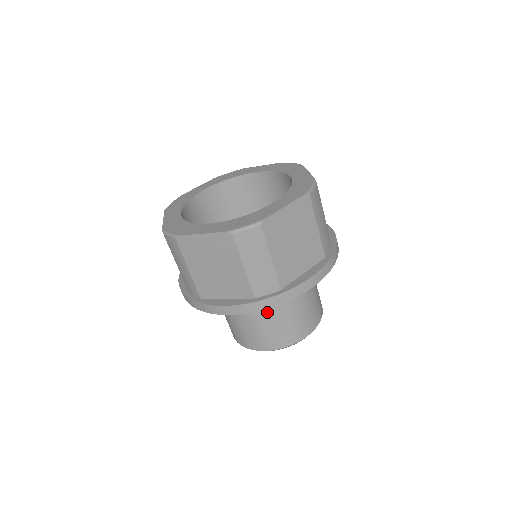
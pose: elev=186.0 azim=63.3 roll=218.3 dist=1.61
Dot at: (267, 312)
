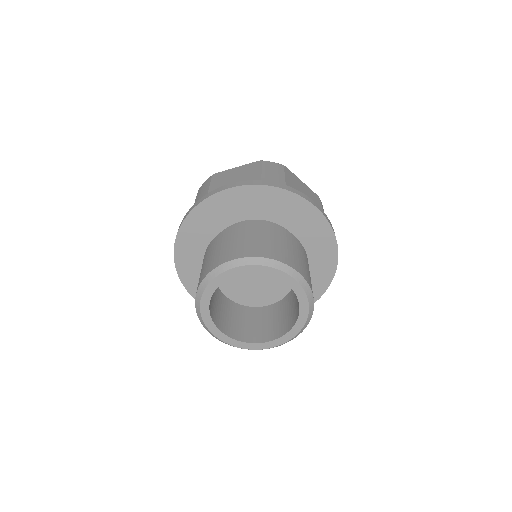
Dot at: (261, 229)
